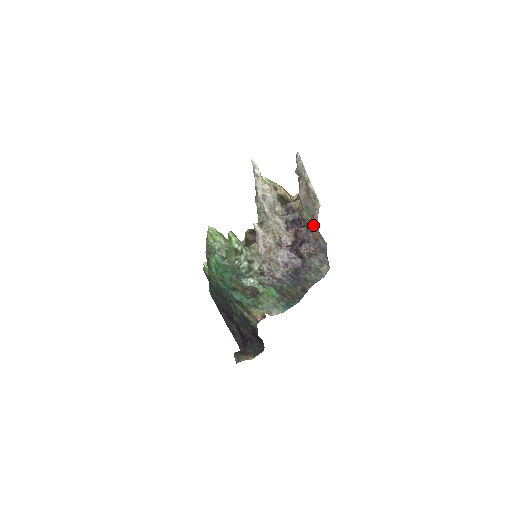
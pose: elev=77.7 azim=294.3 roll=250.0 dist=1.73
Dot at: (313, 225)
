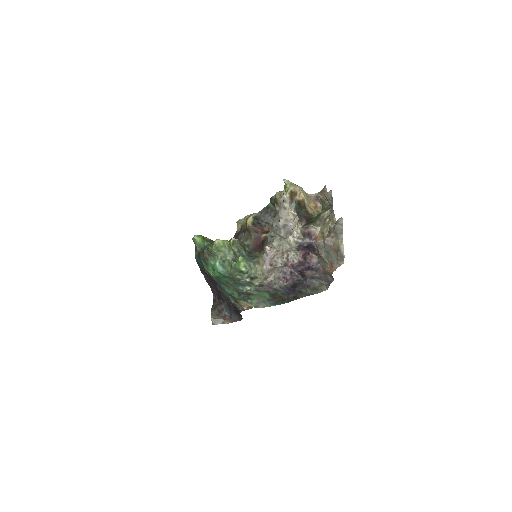
Dot at: (328, 268)
